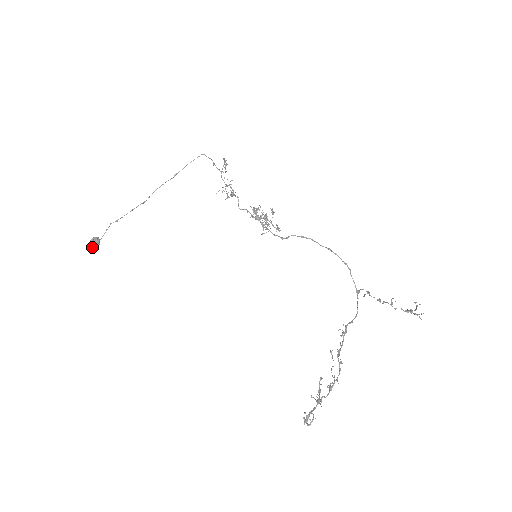
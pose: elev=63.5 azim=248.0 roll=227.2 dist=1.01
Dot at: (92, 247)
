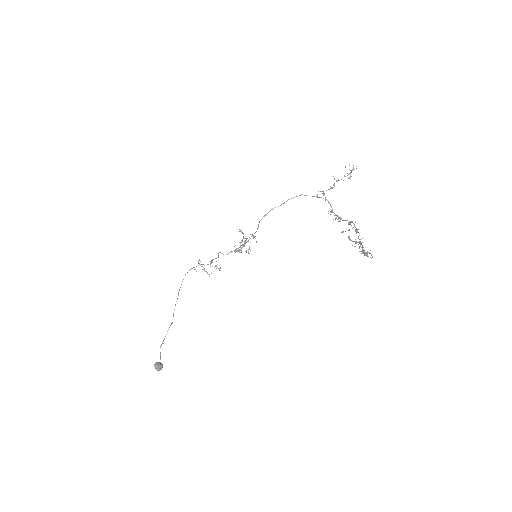
Dot at: (158, 368)
